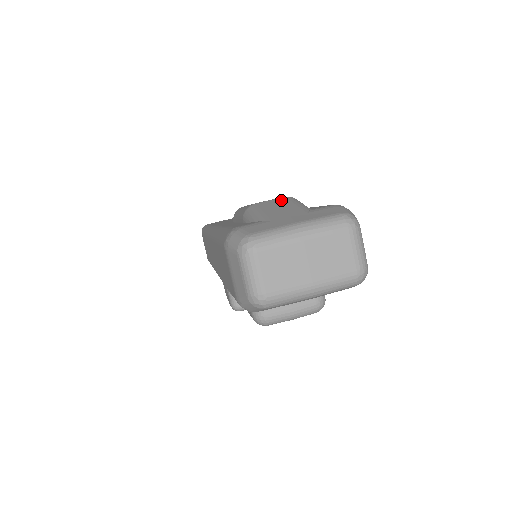
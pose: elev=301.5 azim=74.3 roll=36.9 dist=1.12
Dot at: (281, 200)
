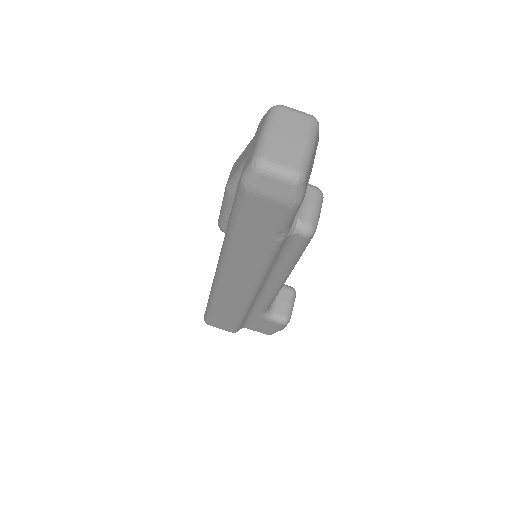
Dot at: (234, 165)
